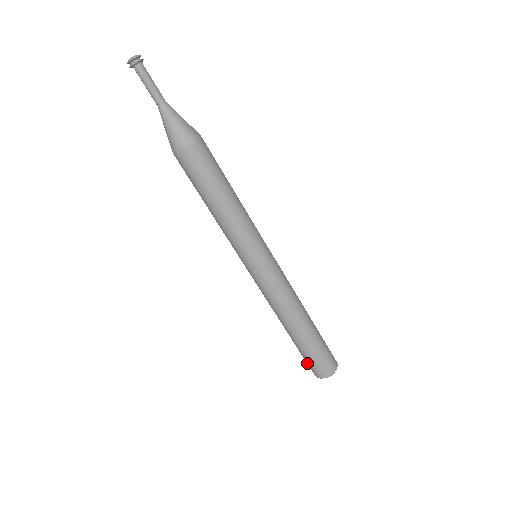
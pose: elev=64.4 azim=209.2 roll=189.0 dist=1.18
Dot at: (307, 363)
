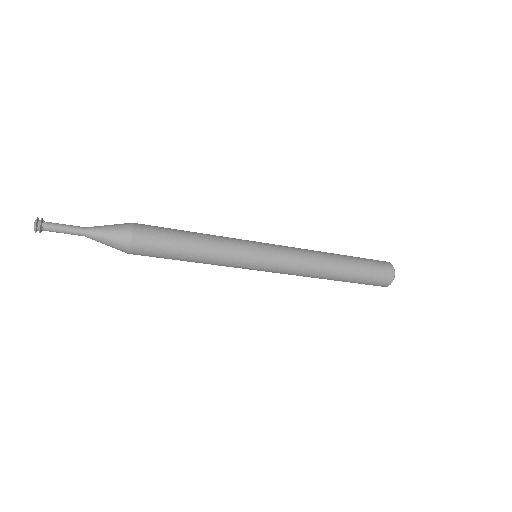
Dot at: occluded
